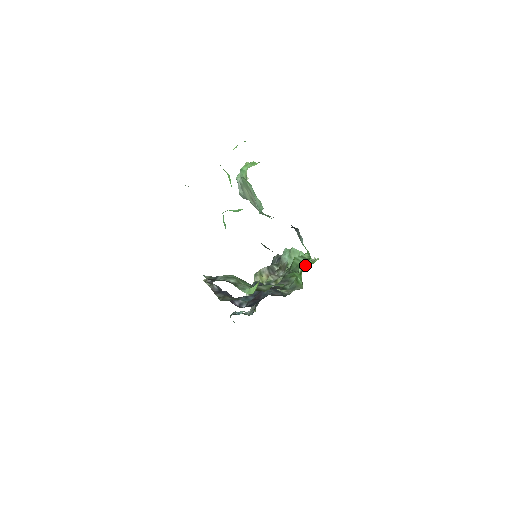
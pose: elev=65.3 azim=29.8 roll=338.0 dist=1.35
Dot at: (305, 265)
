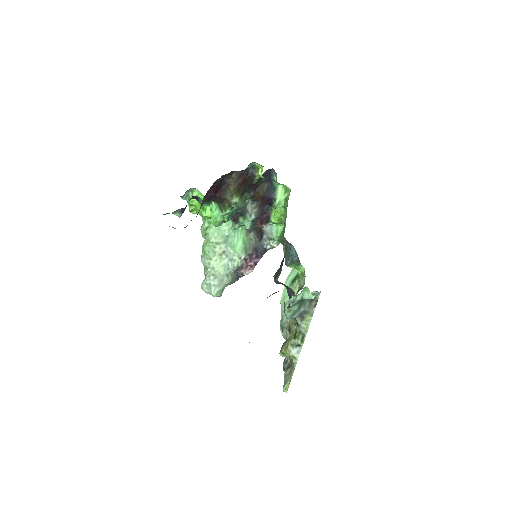
Dot at: occluded
